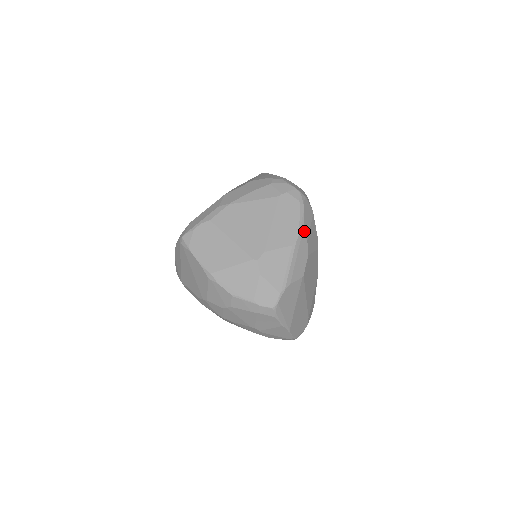
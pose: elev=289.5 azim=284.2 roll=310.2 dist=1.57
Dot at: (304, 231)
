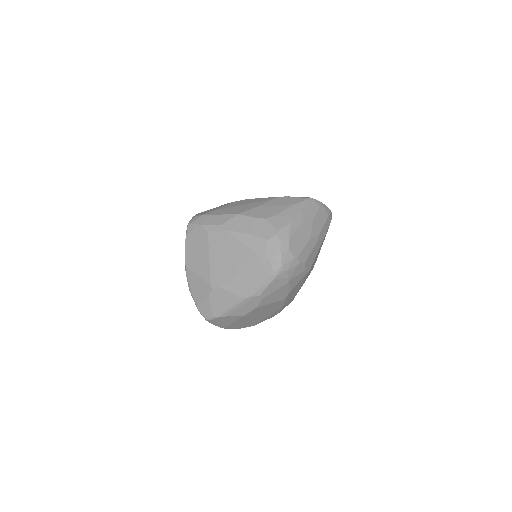
Dot at: (261, 294)
